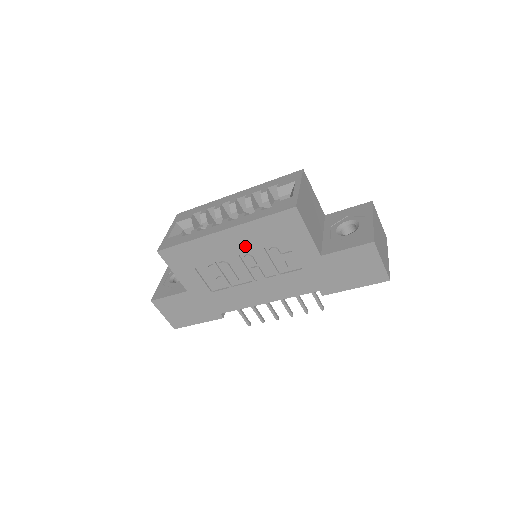
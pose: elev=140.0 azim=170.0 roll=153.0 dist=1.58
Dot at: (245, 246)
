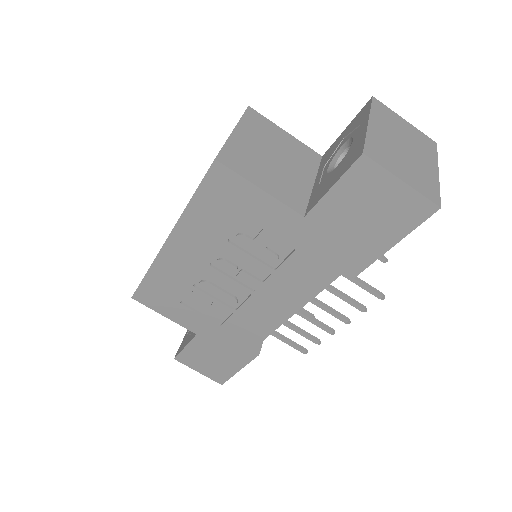
Dot at: (205, 249)
